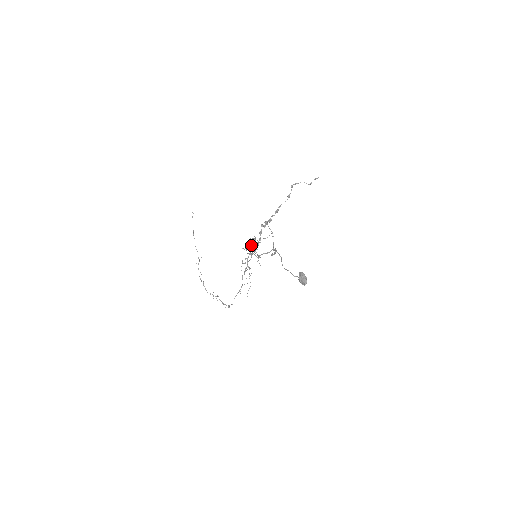
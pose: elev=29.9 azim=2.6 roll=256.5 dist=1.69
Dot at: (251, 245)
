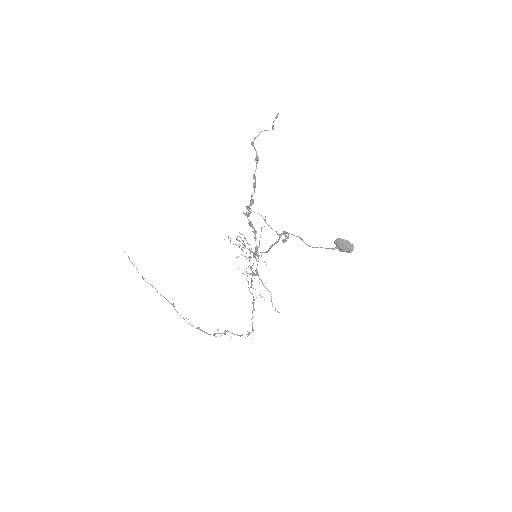
Dot at: occluded
